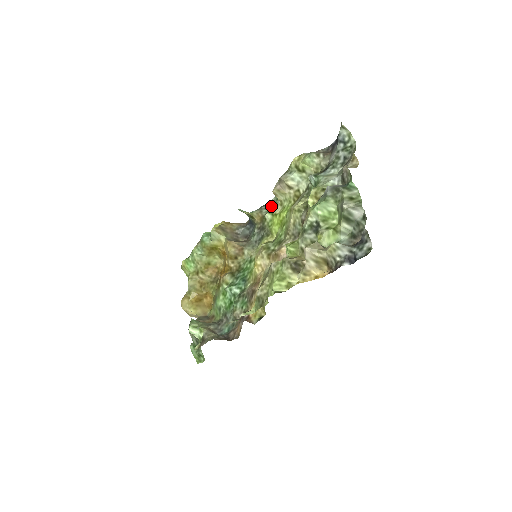
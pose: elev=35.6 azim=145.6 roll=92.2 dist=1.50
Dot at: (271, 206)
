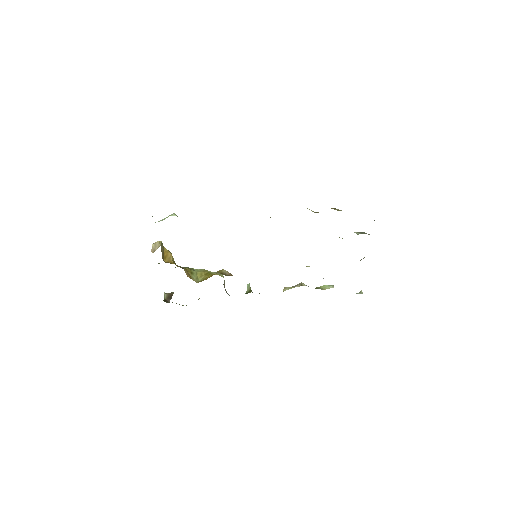
Dot at: occluded
